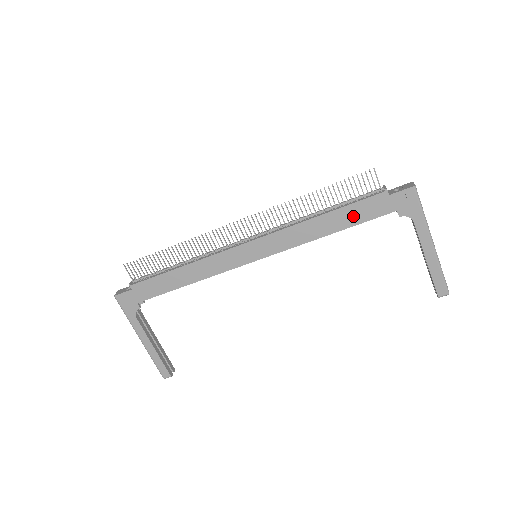
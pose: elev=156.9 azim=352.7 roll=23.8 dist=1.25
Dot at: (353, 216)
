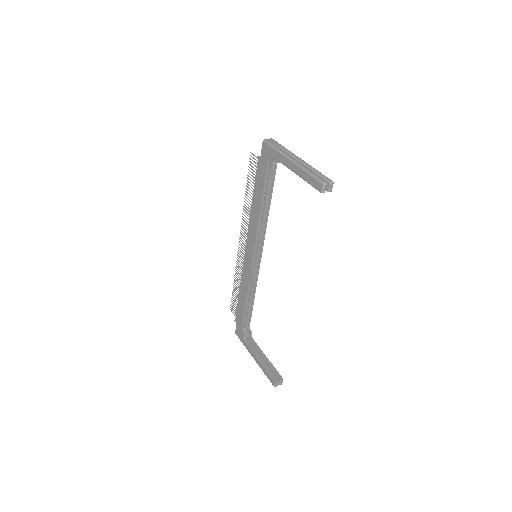
Dot at: (259, 187)
